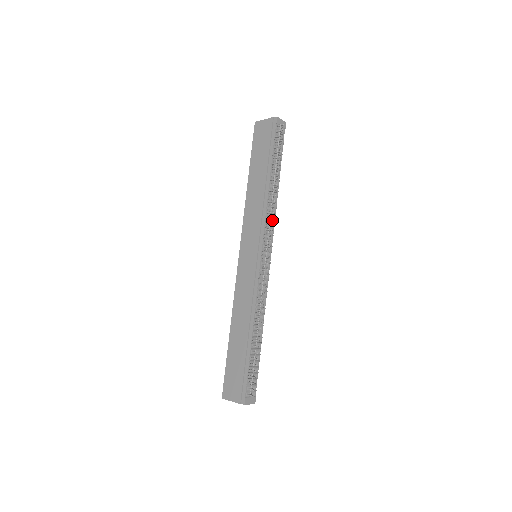
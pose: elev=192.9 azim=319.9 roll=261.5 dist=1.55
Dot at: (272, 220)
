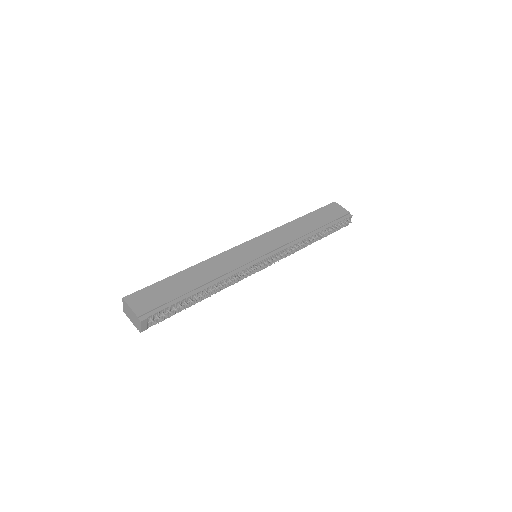
Dot at: occluded
